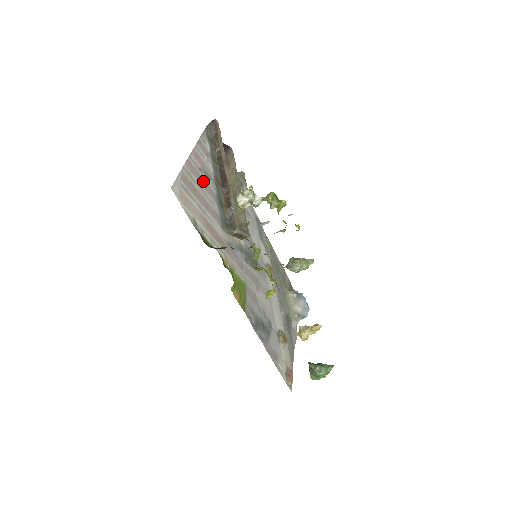
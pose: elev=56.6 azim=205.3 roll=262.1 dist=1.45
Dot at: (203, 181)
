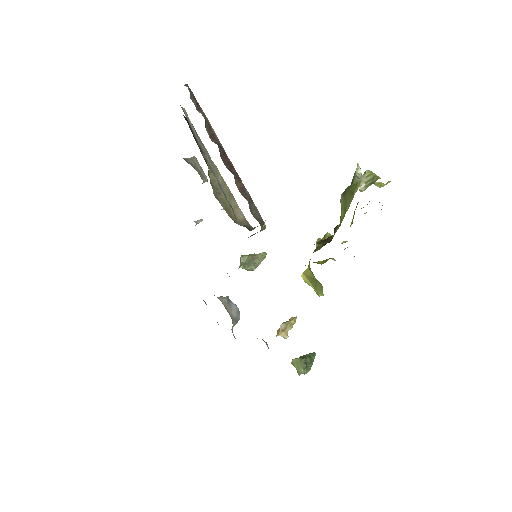
Dot at: occluded
